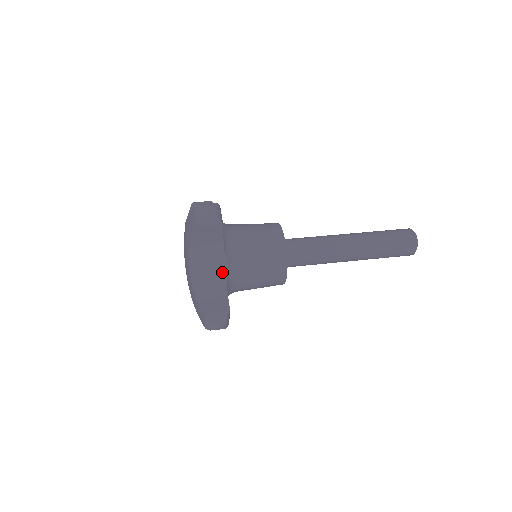
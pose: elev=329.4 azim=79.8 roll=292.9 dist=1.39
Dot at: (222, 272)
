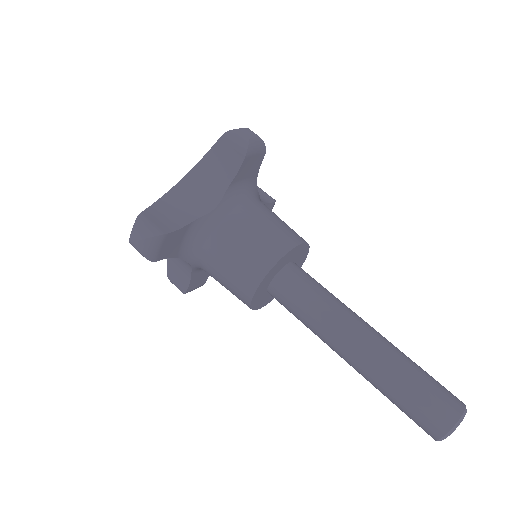
Dot at: (203, 209)
